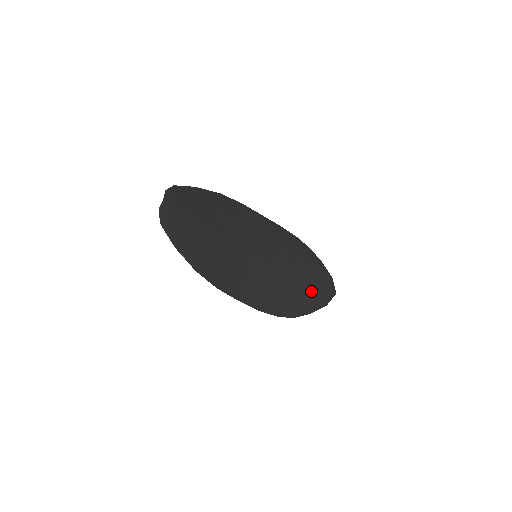
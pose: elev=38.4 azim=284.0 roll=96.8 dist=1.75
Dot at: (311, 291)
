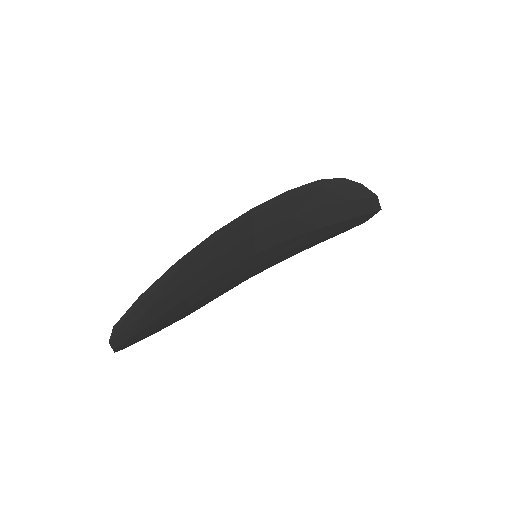
Dot at: (342, 225)
